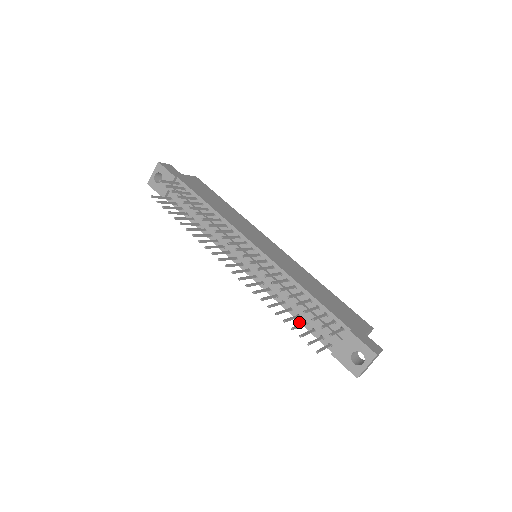
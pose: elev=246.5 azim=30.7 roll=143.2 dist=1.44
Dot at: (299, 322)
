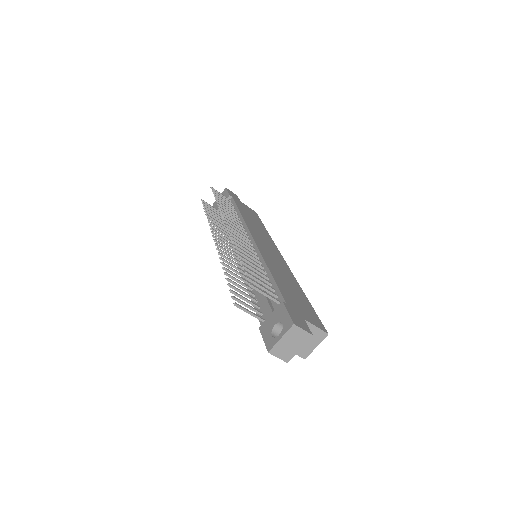
Dot at: occluded
